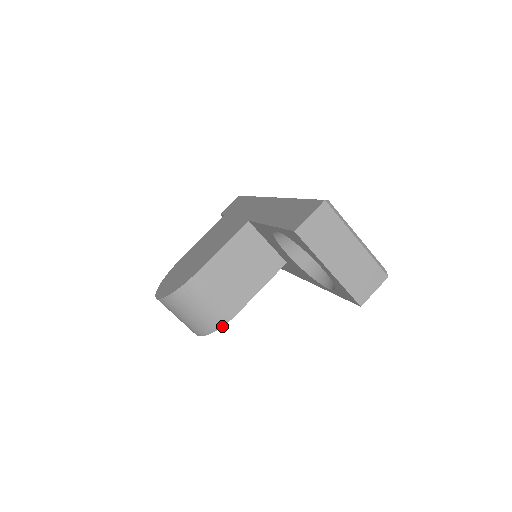
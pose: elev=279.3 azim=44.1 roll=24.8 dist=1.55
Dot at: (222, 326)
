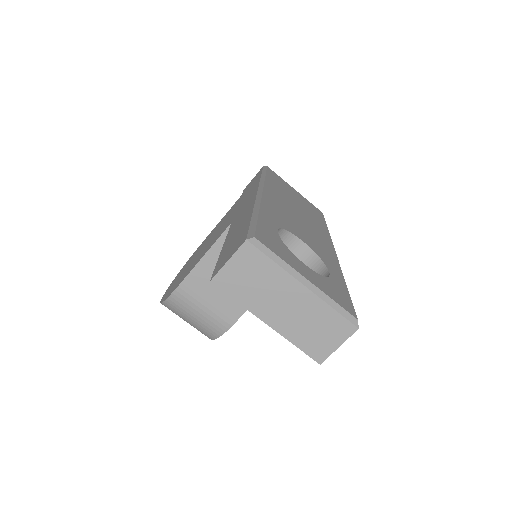
Dot at: (221, 335)
